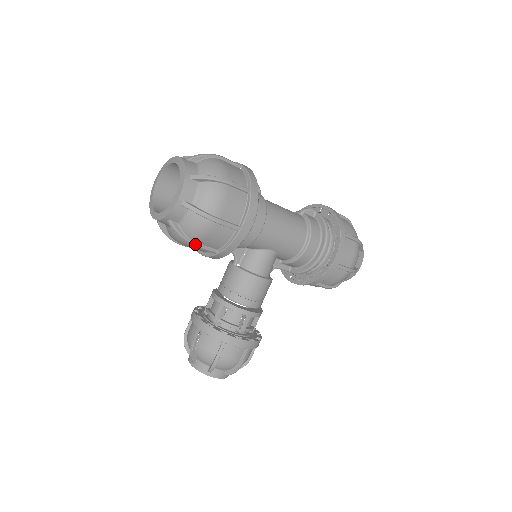
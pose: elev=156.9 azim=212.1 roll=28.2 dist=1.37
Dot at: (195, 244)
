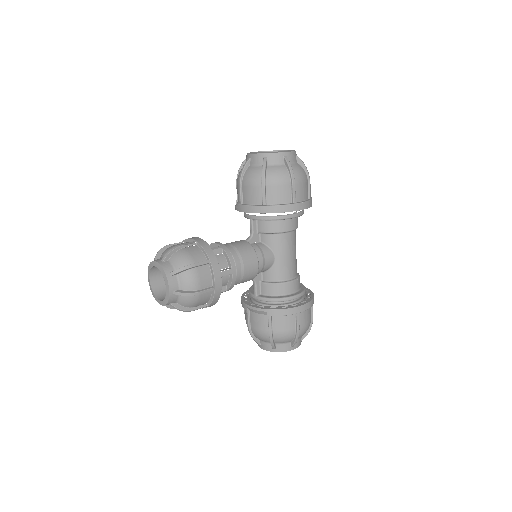
Dot at: (265, 183)
